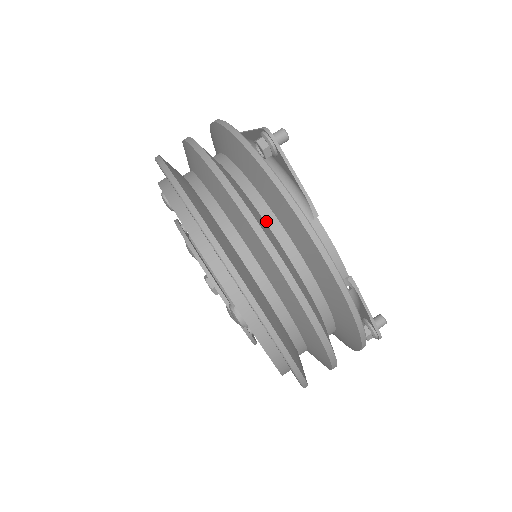
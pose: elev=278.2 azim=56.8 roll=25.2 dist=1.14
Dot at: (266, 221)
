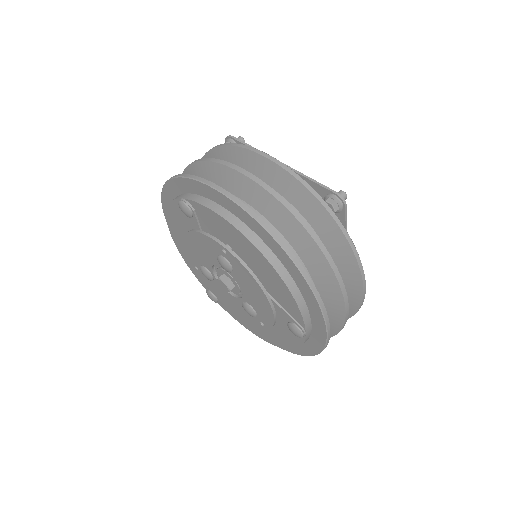
Dot at: occluded
